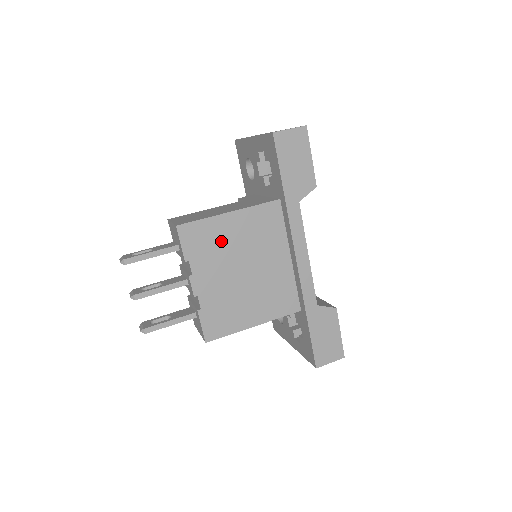
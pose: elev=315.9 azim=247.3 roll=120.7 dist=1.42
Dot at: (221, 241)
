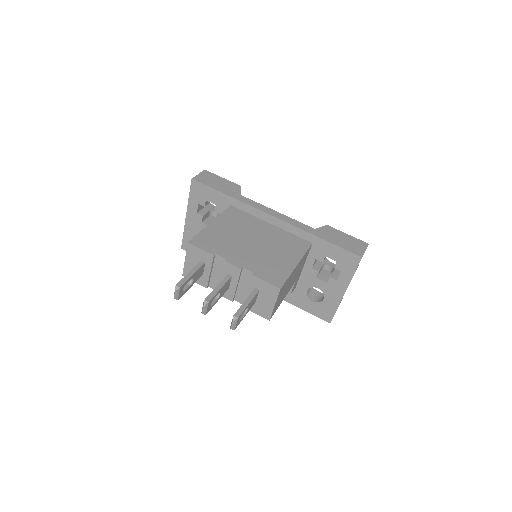
Dot at: (222, 236)
